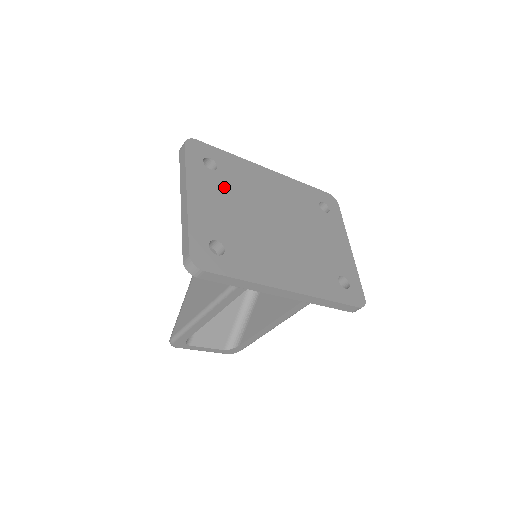
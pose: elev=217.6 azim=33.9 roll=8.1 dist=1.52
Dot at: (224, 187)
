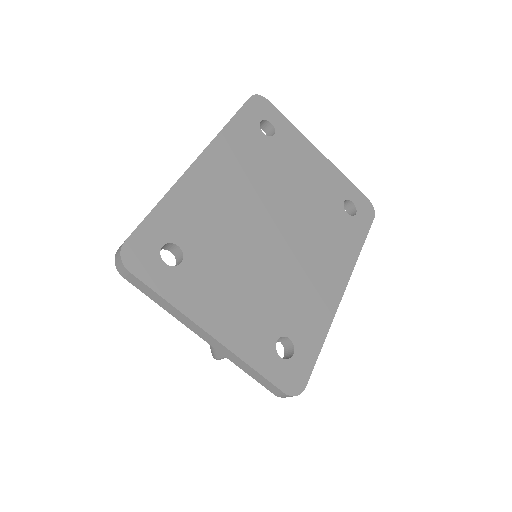
Dot at: (212, 264)
